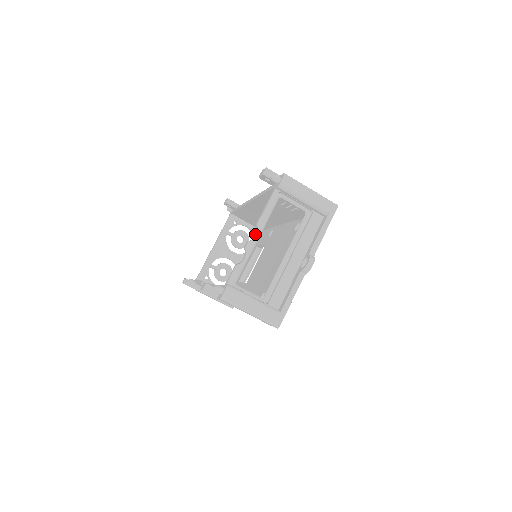
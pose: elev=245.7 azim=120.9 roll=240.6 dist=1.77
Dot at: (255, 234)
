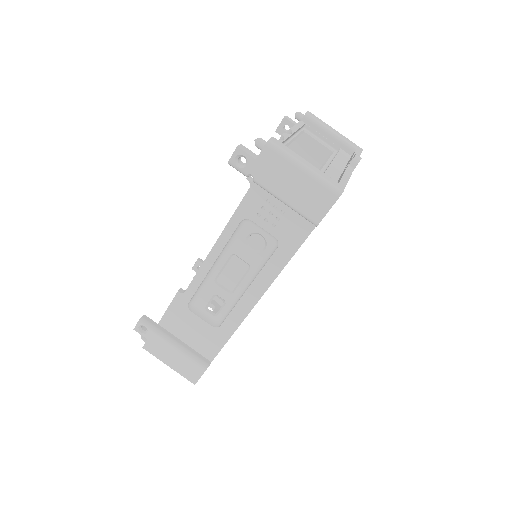
Dot at: occluded
